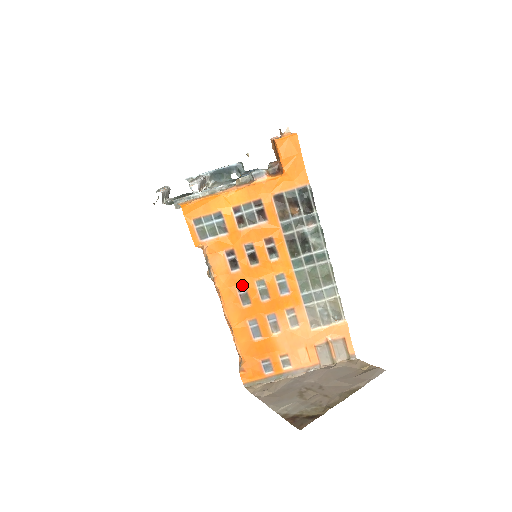
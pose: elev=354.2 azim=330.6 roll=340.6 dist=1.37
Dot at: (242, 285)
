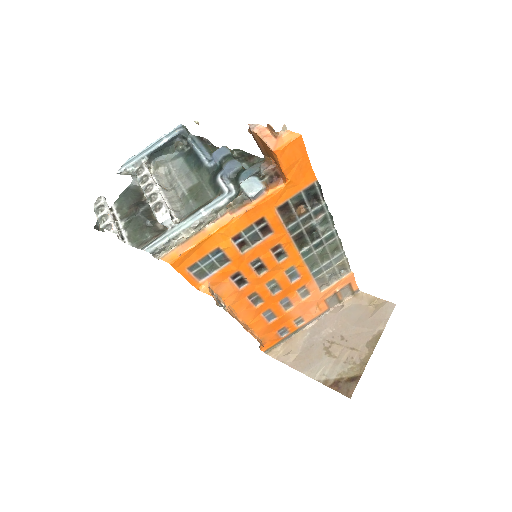
Dot at: (252, 293)
